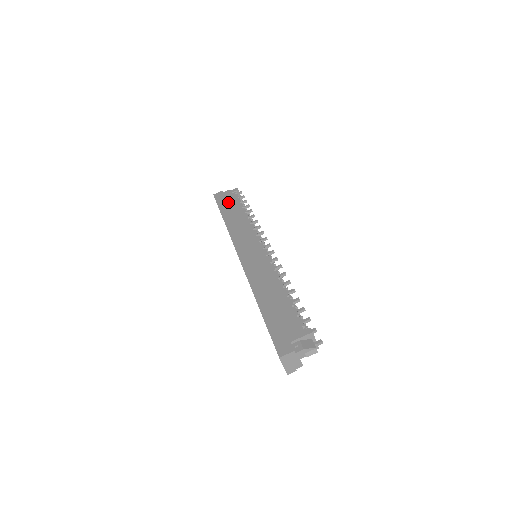
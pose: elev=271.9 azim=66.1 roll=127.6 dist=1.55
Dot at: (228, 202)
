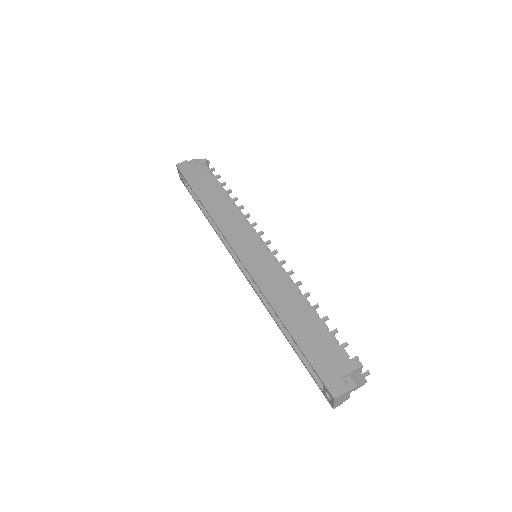
Dot at: (200, 178)
